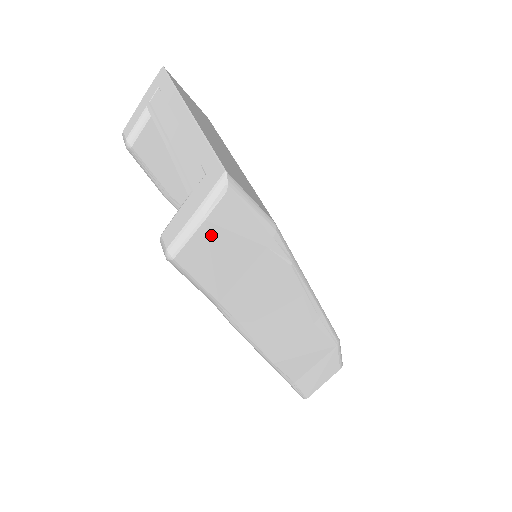
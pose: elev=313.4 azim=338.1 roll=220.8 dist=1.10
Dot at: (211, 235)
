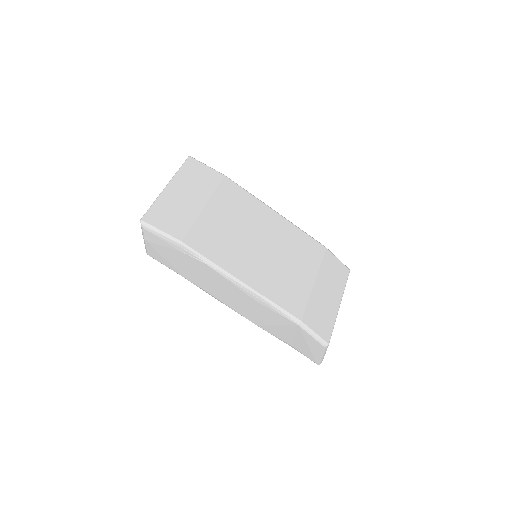
Dot at: (153, 246)
